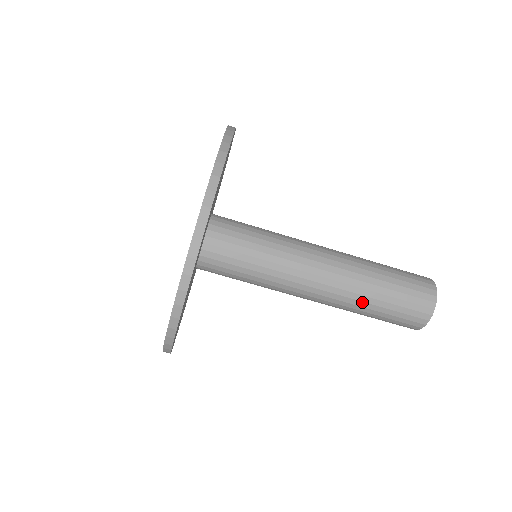
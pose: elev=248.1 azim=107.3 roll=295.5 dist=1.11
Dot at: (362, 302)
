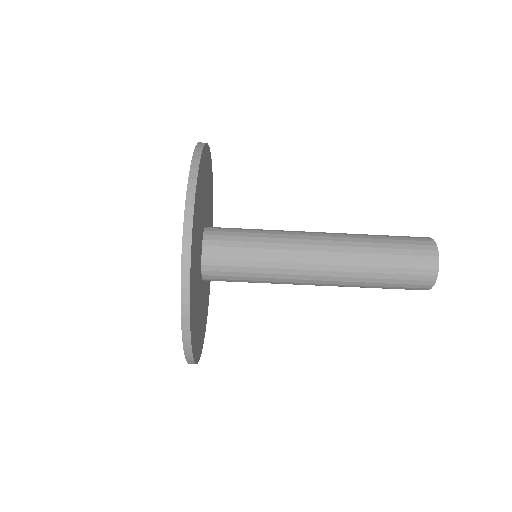
Dot at: (362, 286)
